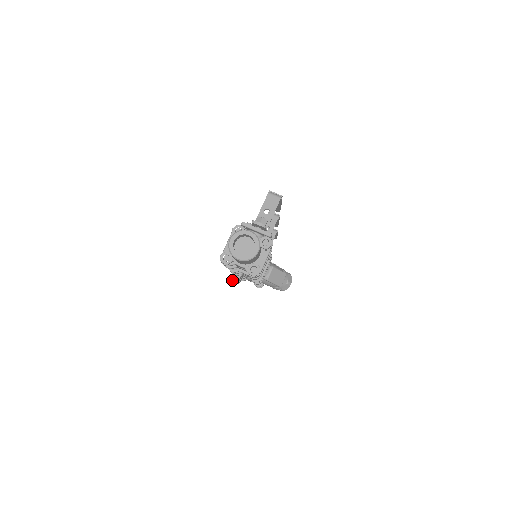
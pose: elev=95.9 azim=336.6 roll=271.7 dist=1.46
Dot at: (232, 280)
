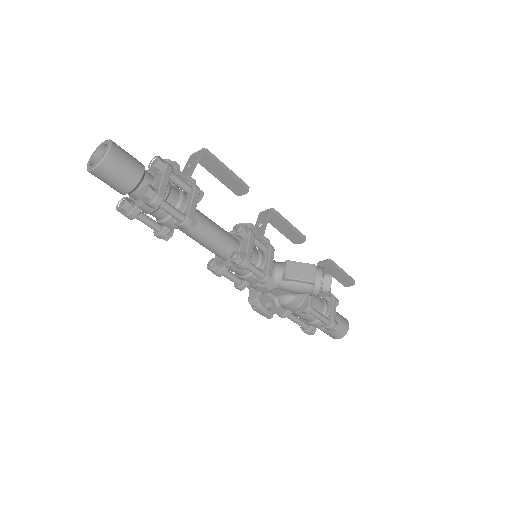
Dot at: (253, 306)
